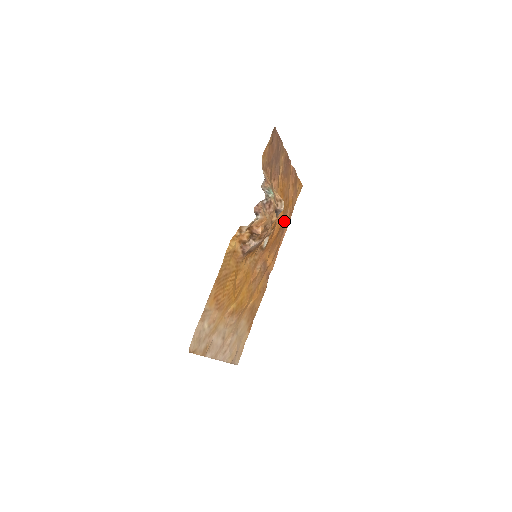
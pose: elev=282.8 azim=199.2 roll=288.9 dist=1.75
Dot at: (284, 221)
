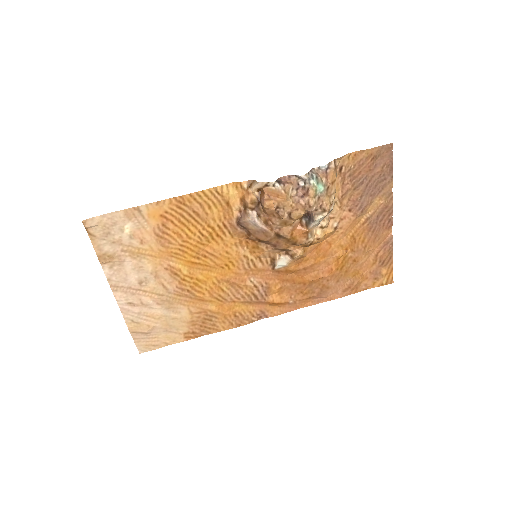
Dot at: (333, 285)
